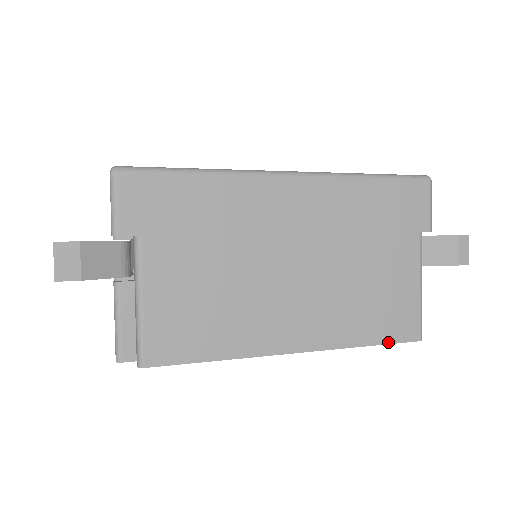
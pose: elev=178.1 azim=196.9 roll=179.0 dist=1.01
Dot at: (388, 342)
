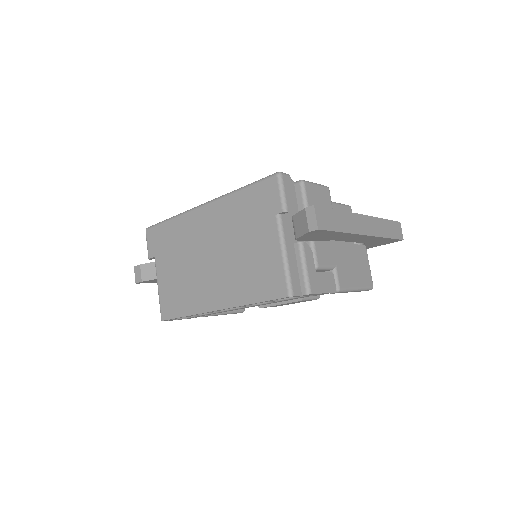
Dot at: (266, 300)
